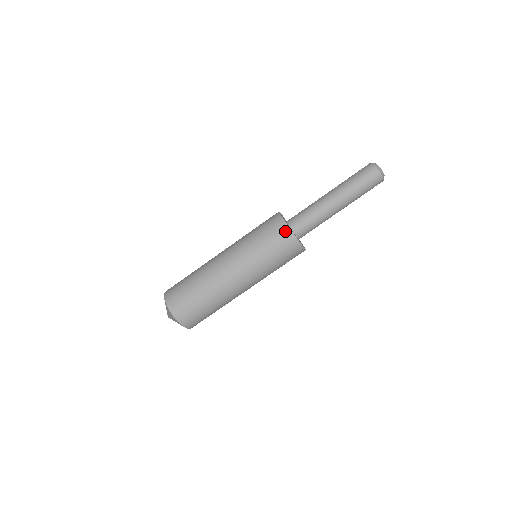
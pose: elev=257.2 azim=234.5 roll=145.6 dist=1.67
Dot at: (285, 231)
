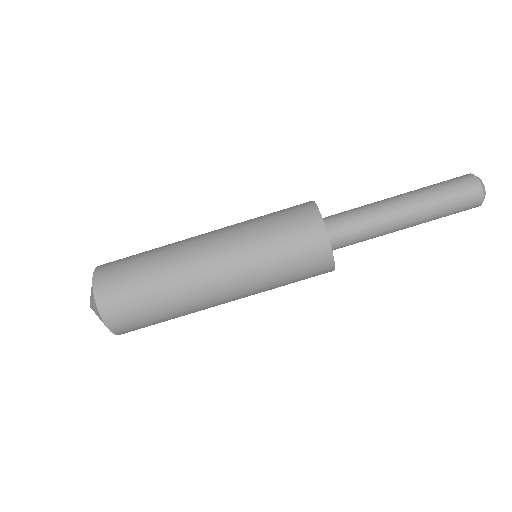
Dot at: (325, 261)
